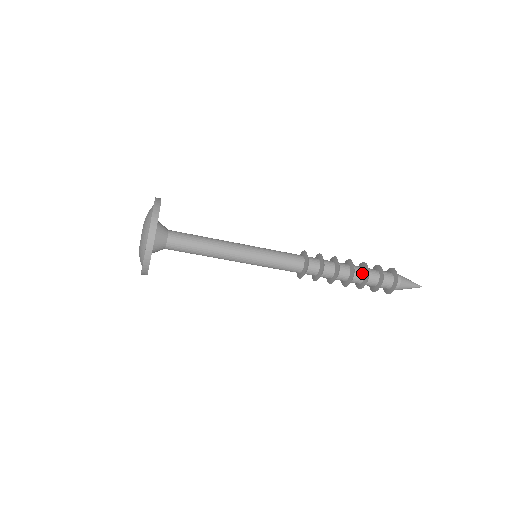
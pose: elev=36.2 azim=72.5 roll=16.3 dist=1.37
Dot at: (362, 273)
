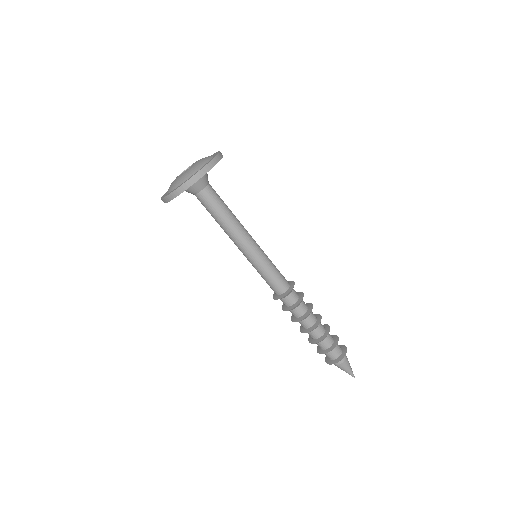
Dot at: (323, 330)
